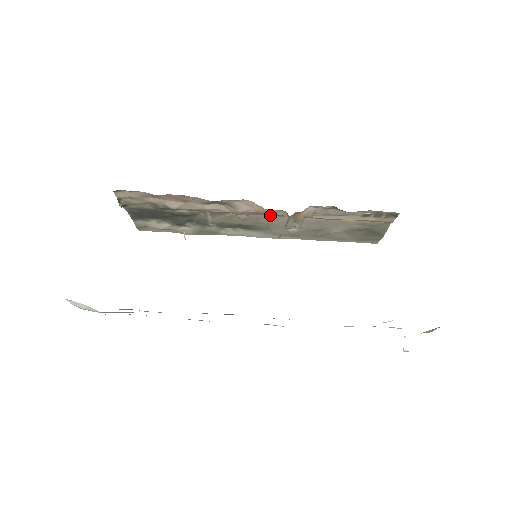
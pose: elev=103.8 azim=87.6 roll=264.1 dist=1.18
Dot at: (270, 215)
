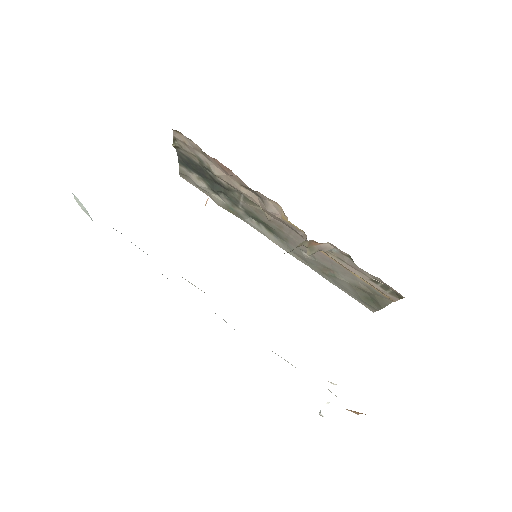
Dot at: (293, 230)
